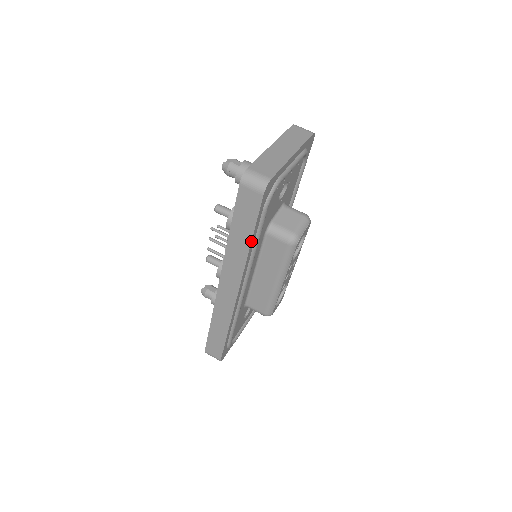
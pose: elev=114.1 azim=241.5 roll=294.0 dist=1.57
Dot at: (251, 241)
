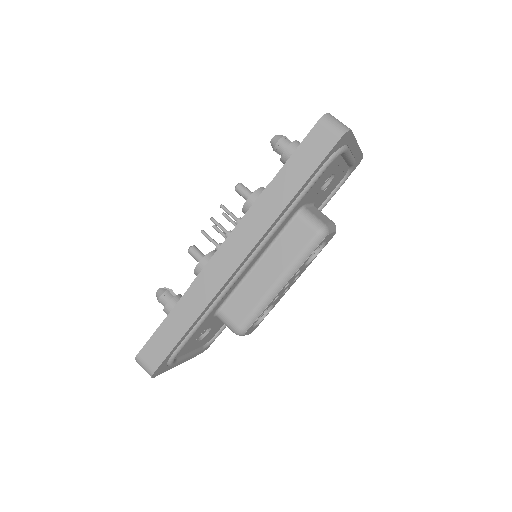
Dot at: (296, 193)
